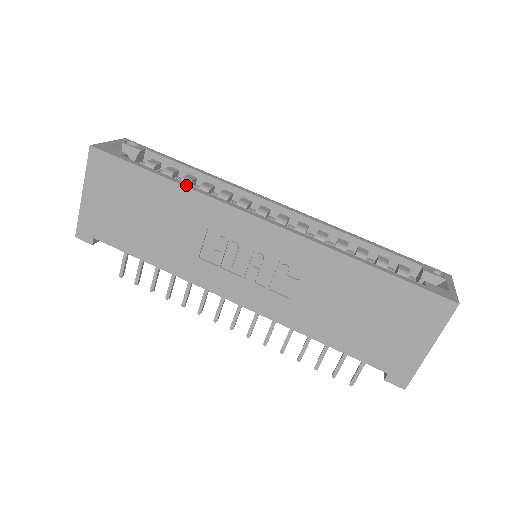
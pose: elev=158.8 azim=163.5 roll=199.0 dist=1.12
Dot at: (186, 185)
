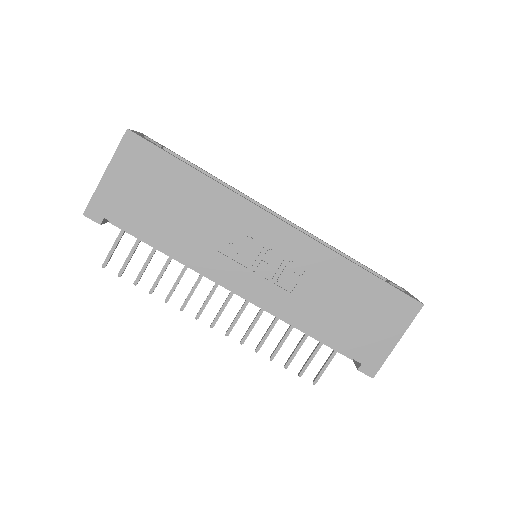
Dot at: occluded
